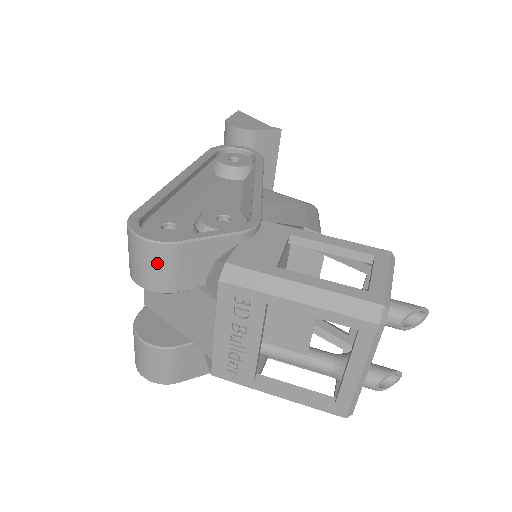
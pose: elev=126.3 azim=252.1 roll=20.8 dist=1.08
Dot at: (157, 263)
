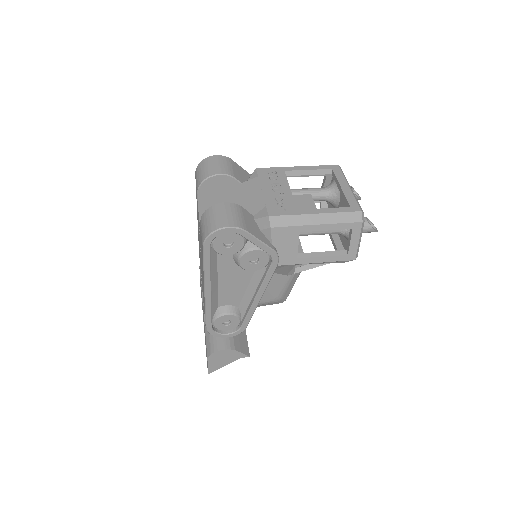
Dot at: (222, 162)
